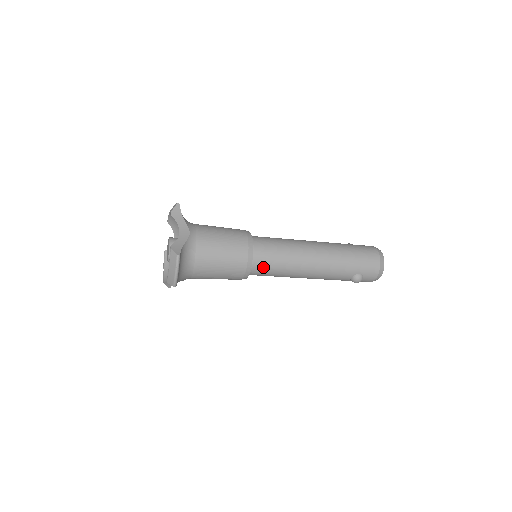
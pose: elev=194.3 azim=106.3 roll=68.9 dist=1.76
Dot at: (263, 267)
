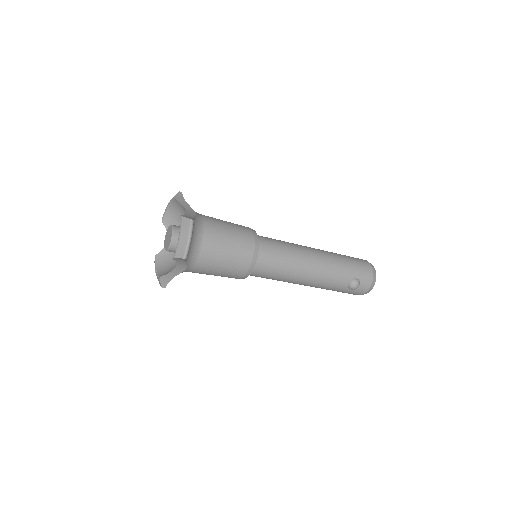
Dot at: (268, 260)
